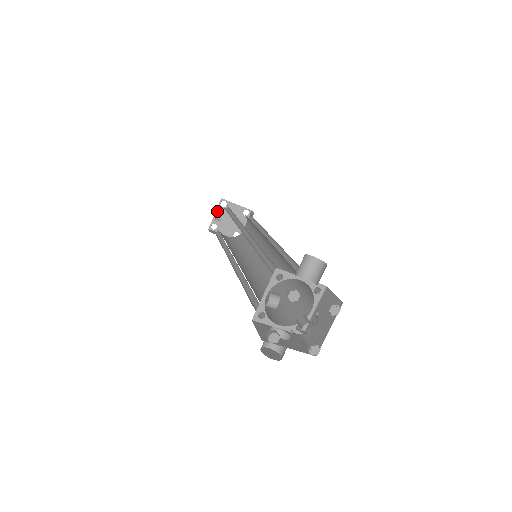
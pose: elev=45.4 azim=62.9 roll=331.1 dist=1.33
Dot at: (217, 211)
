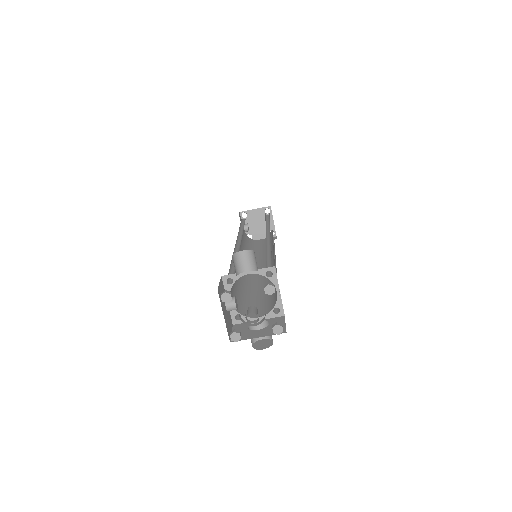
Dot at: occluded
